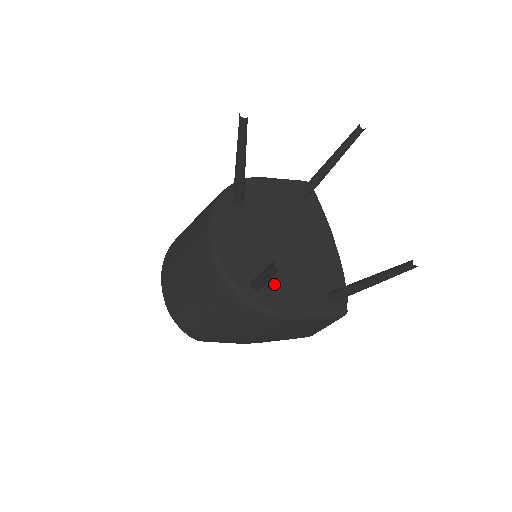
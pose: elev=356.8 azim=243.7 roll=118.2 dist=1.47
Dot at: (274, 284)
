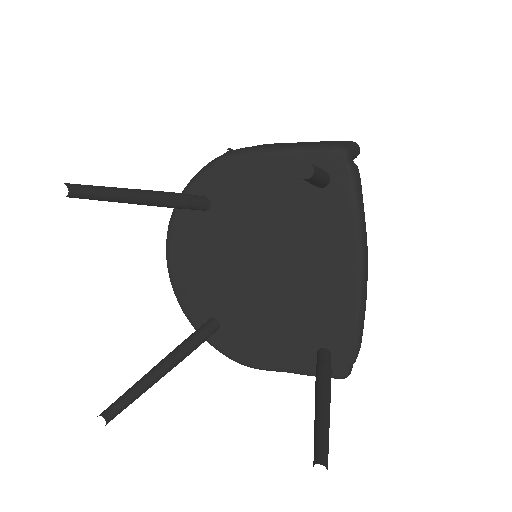
Dot at: (239, 326)
